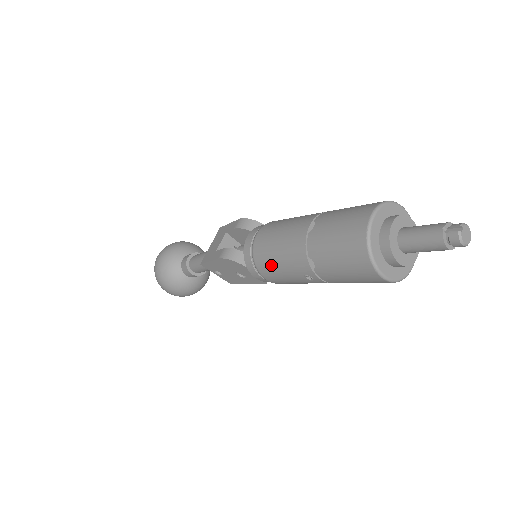
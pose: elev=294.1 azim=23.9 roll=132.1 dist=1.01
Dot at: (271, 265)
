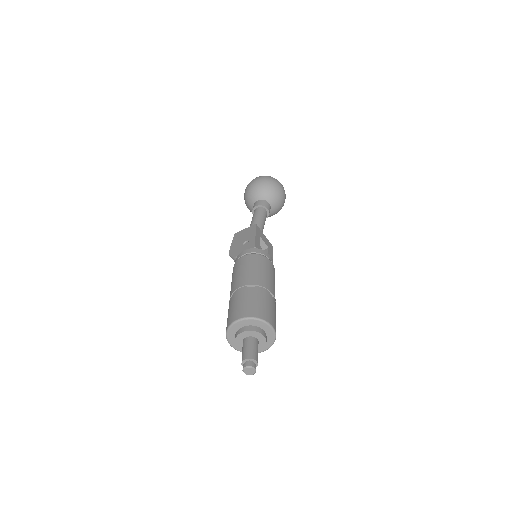
Dot at: occluded
